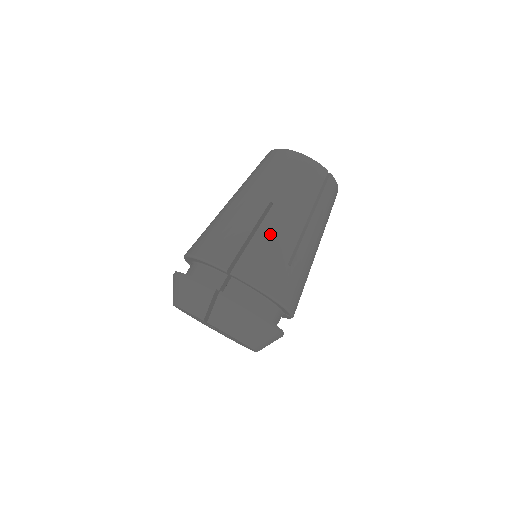
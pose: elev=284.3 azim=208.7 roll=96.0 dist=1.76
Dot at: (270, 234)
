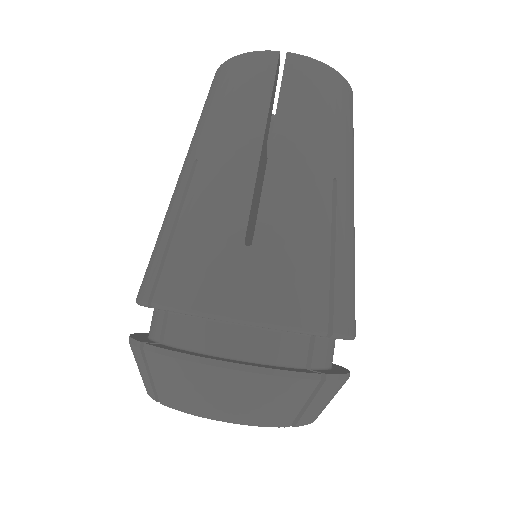
Dot at: (347, 240)
